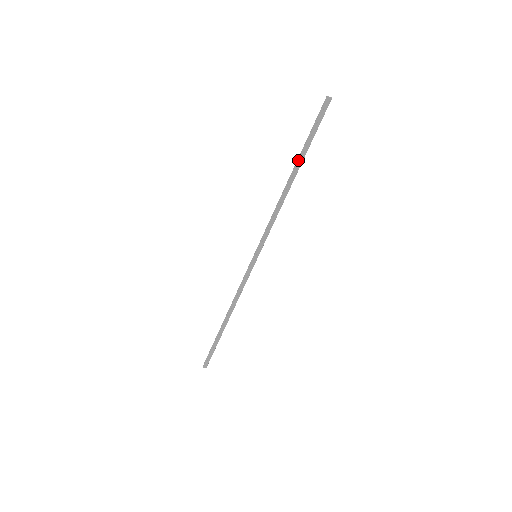
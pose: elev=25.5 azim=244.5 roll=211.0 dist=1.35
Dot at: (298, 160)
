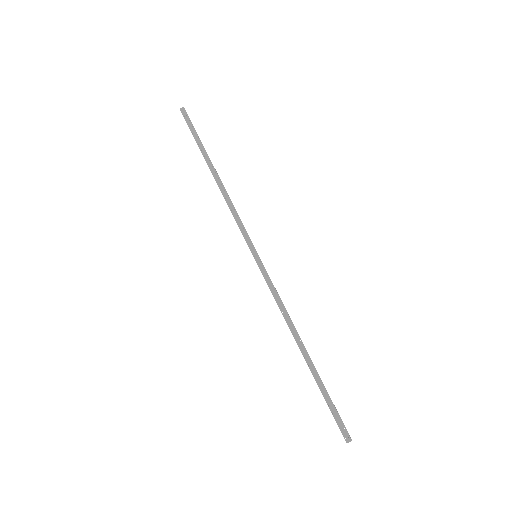
Dot at: (204, 158)
